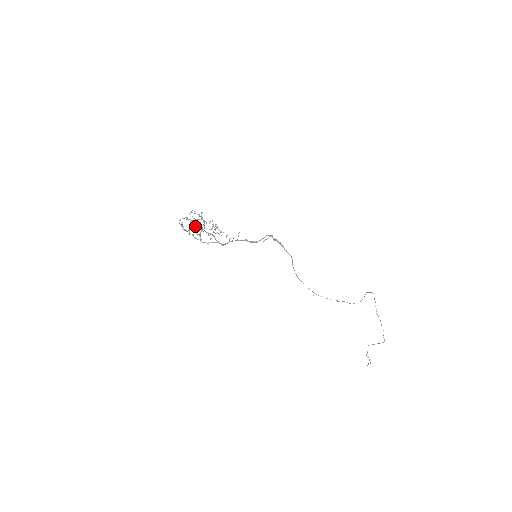
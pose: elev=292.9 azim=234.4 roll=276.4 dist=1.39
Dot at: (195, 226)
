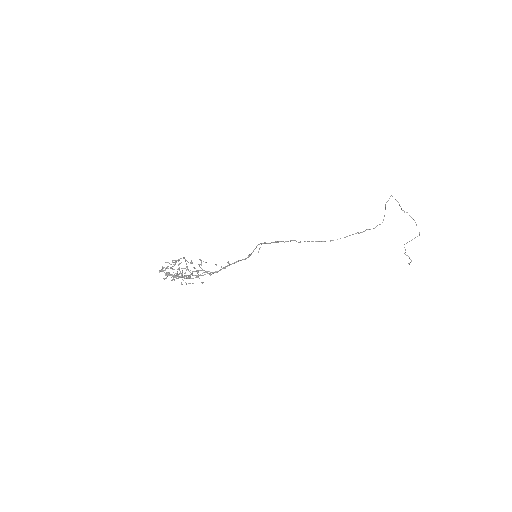
Dot at: occluded
